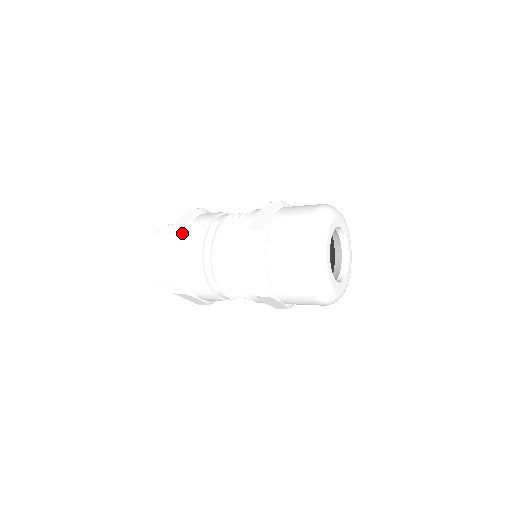
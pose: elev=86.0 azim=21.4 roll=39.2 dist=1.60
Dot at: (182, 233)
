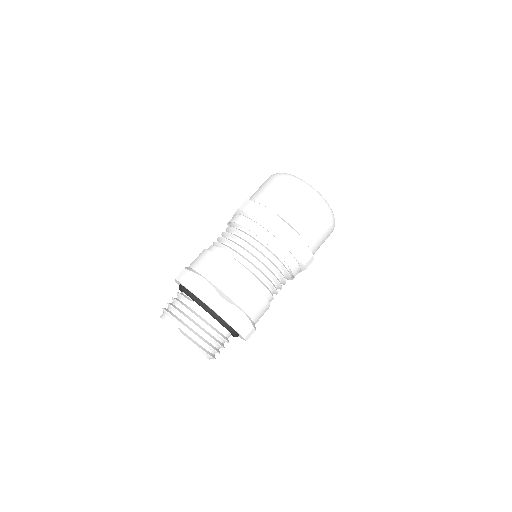
Dot at: (188, 268)
